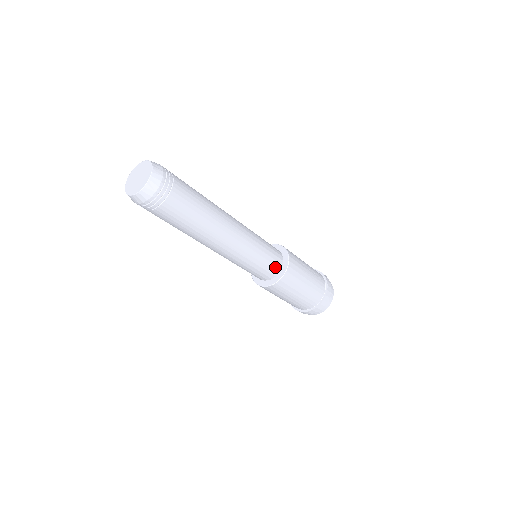
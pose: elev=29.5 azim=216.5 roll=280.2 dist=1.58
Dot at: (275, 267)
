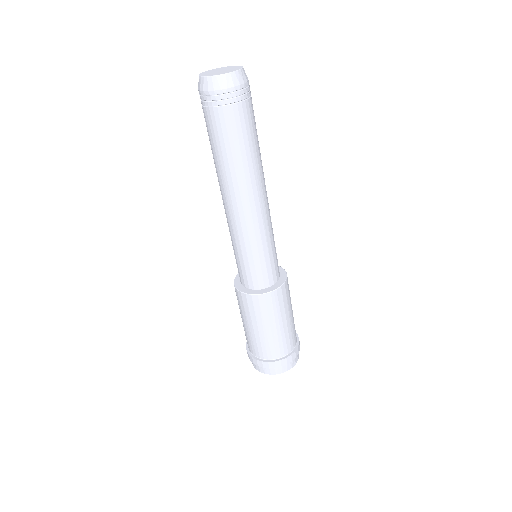
Dot at: (277, 271)
